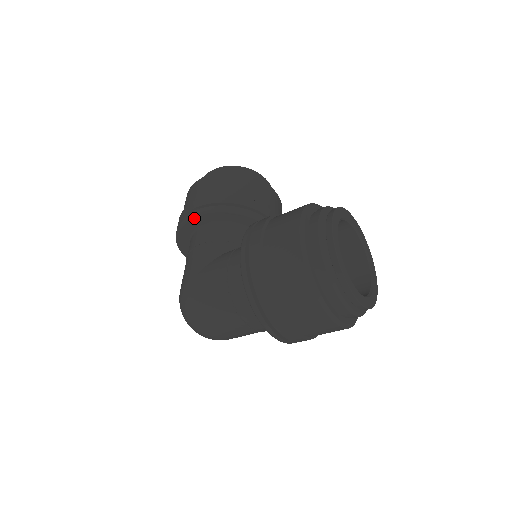
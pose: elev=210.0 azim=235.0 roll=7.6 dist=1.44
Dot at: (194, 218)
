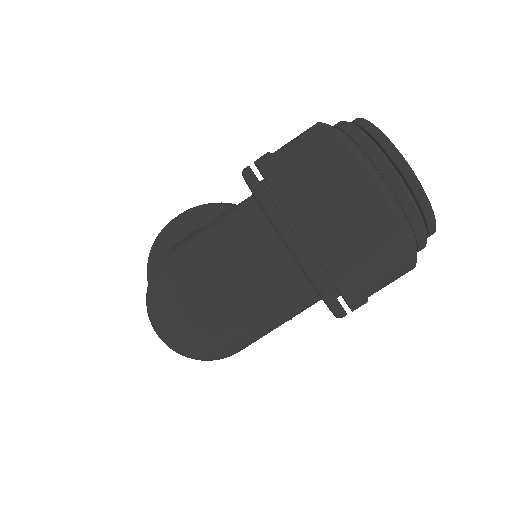
Dot at: (176, 222)
